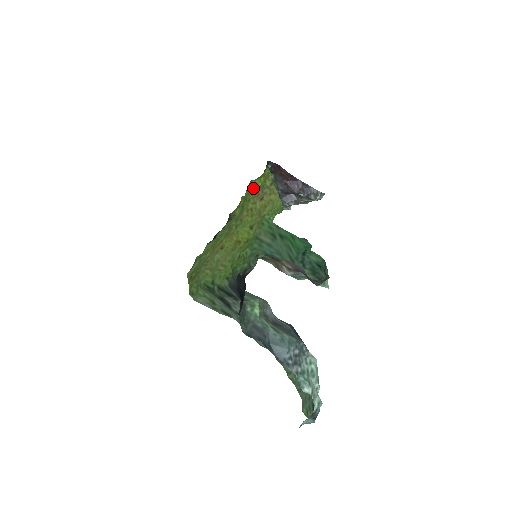
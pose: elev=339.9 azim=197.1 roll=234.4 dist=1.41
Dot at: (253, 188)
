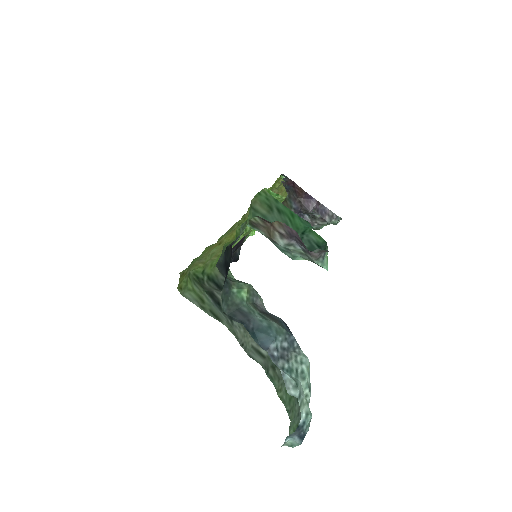
Dot at: occluded
